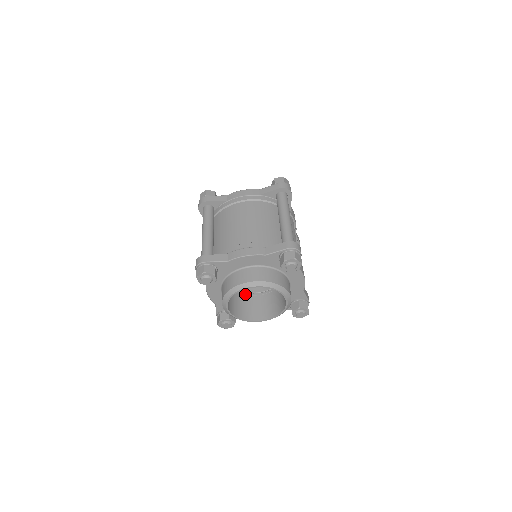
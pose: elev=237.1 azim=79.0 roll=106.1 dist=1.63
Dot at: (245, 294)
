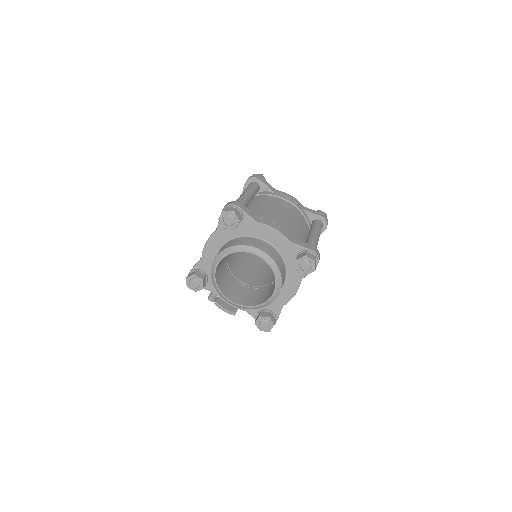
Dot at: (230, 272)
